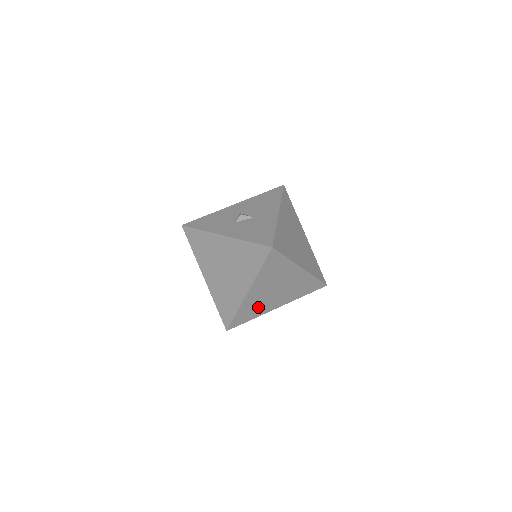
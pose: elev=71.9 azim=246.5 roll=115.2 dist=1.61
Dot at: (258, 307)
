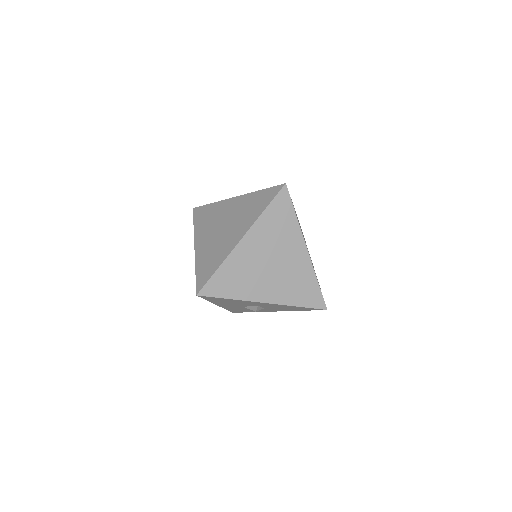
Dot at: (244, 280)
